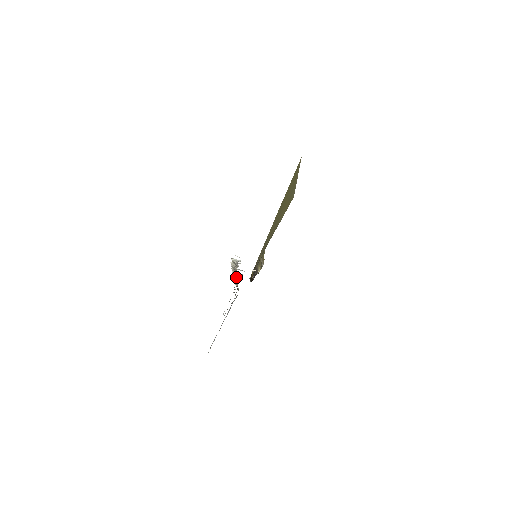
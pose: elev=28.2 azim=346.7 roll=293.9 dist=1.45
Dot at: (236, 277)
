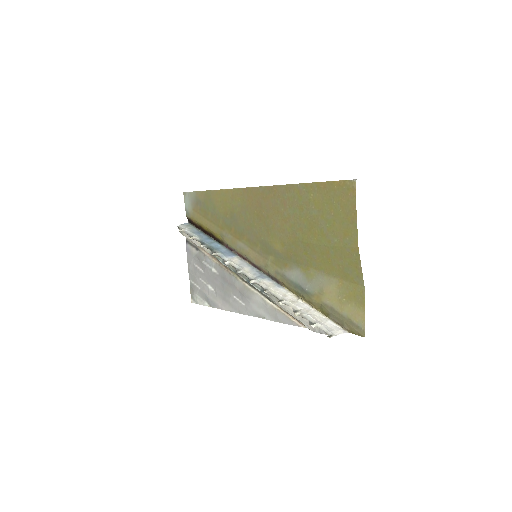
Dot at: (220, 258)
